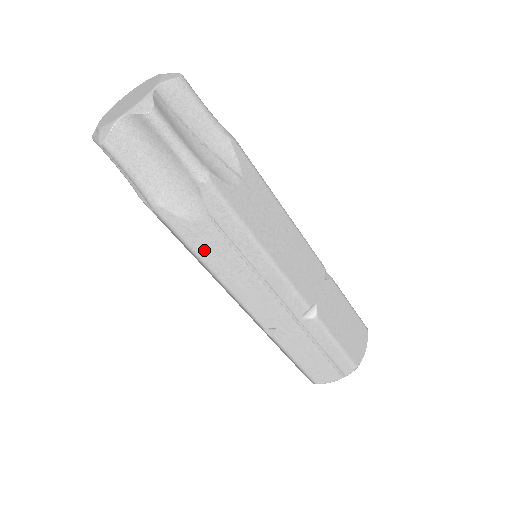
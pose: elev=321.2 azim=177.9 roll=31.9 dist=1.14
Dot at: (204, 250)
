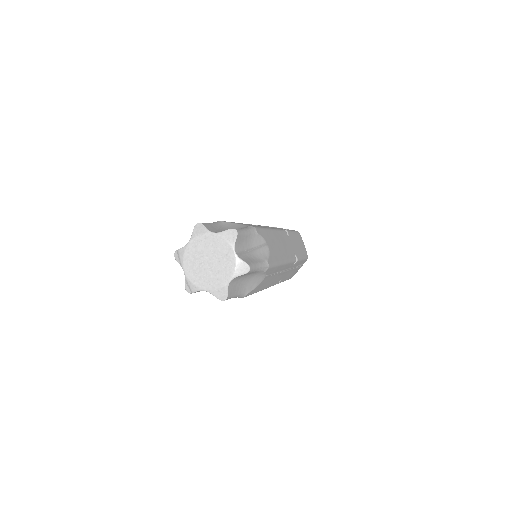
Dot at: (260, 288)
